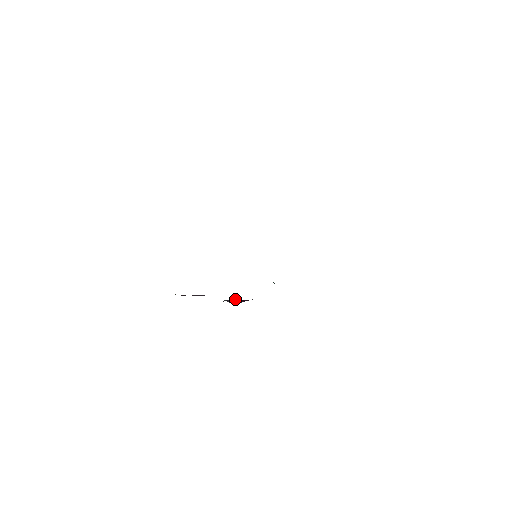
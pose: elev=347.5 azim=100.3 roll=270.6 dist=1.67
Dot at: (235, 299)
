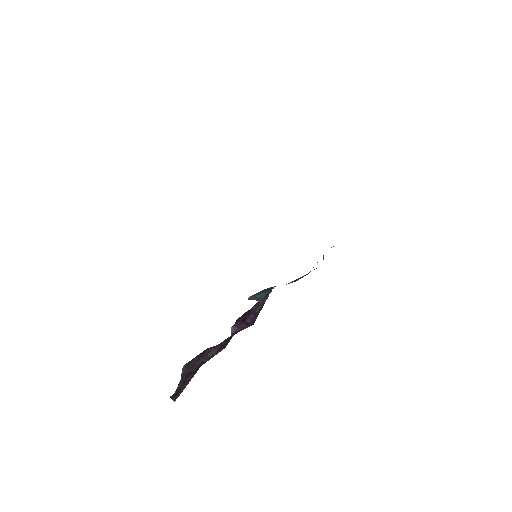
Dot at: (239, 320)
